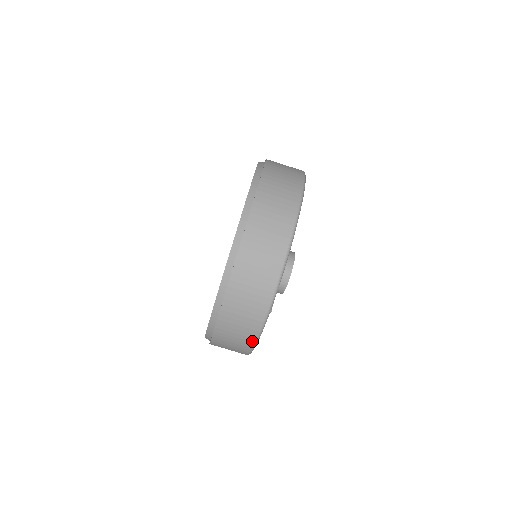
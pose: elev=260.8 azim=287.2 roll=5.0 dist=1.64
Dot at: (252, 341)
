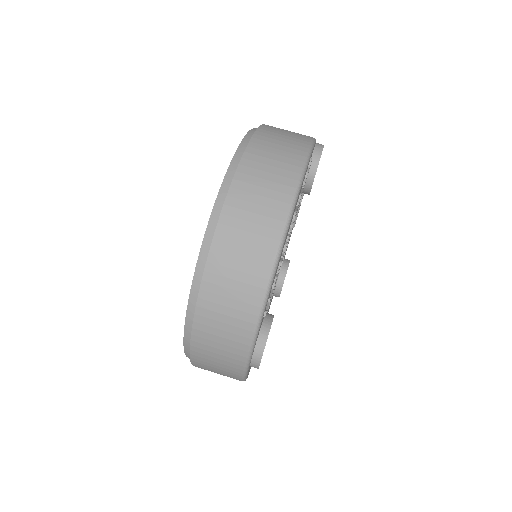
Dot at: (292, 185)
